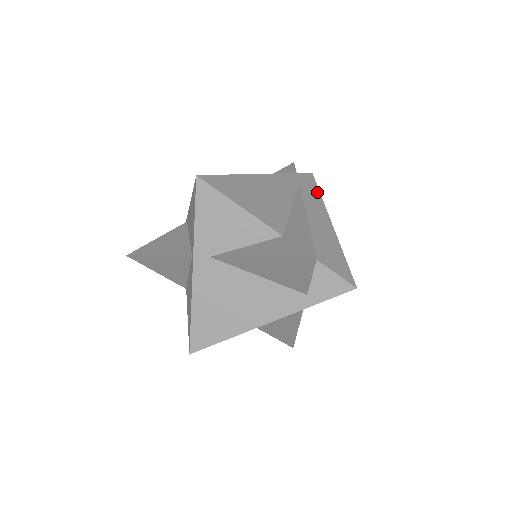
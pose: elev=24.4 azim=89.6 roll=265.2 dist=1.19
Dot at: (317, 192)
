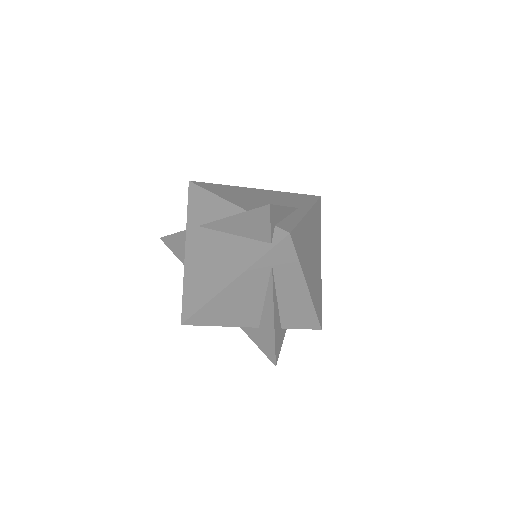
Dot at: (294, 260)
